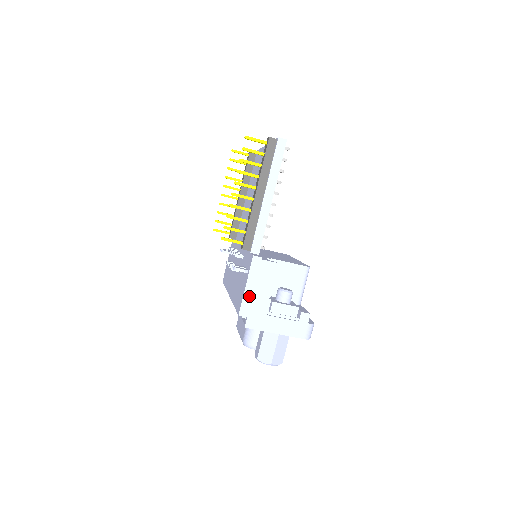
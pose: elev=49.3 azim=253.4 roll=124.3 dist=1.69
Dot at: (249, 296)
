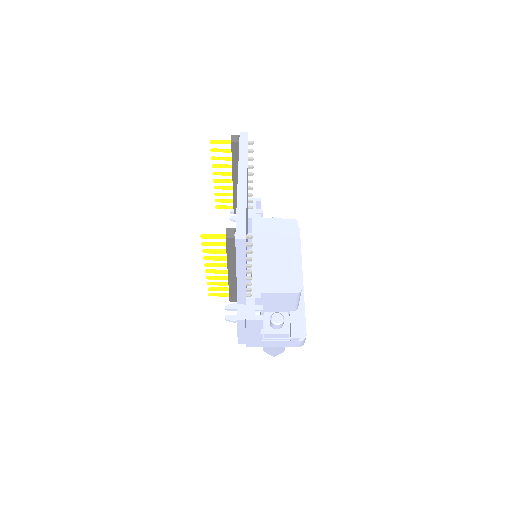
Dot at: (242, 336)
